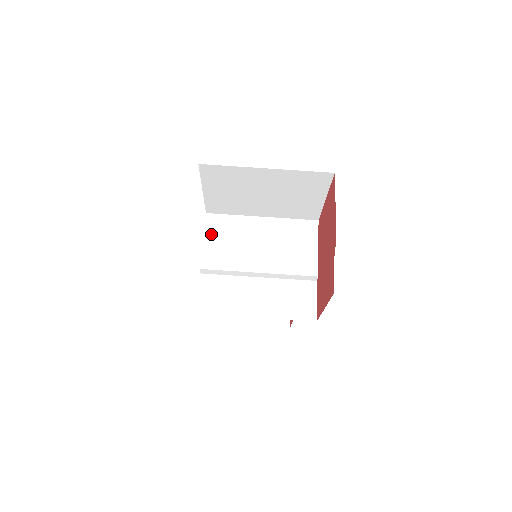
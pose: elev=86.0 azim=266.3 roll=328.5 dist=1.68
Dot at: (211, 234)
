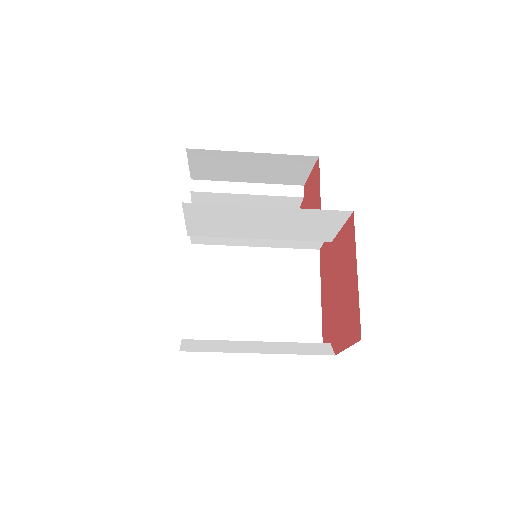
Dot at: (195, 217)
